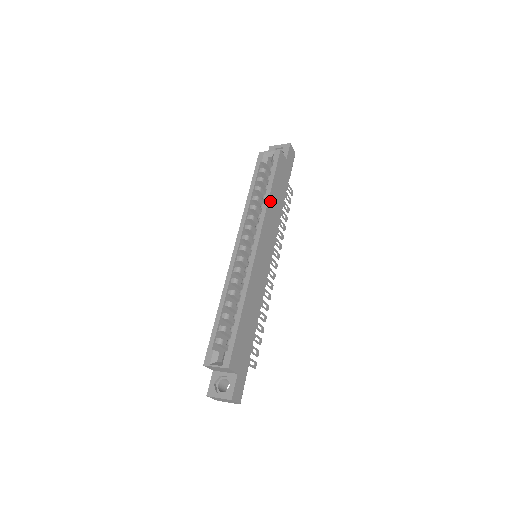
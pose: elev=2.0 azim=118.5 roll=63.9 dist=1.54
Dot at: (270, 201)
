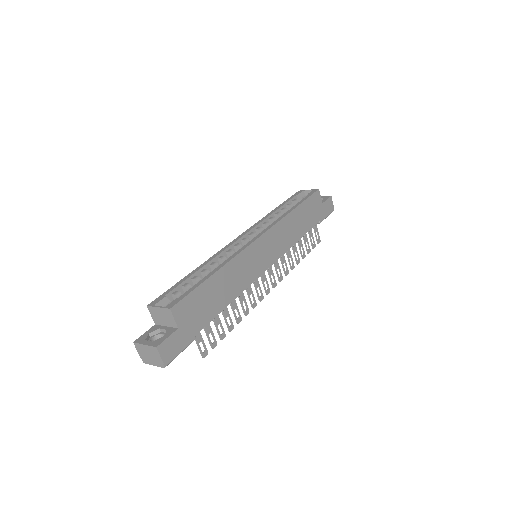
Dot at: (290, 216)
